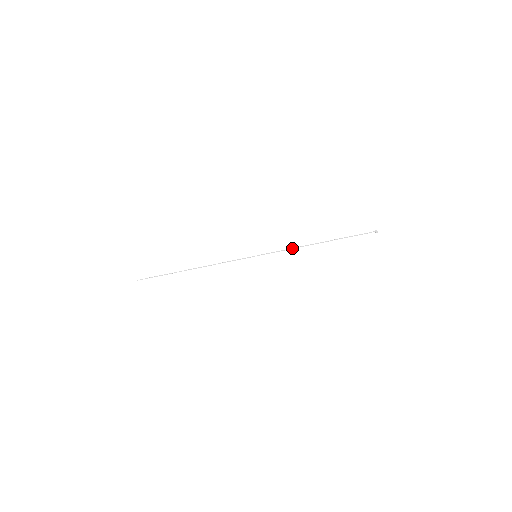
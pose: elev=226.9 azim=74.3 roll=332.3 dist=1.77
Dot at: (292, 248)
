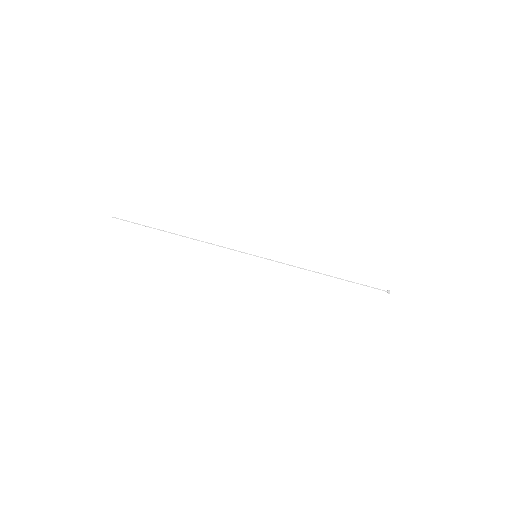
Dot at: occluded
